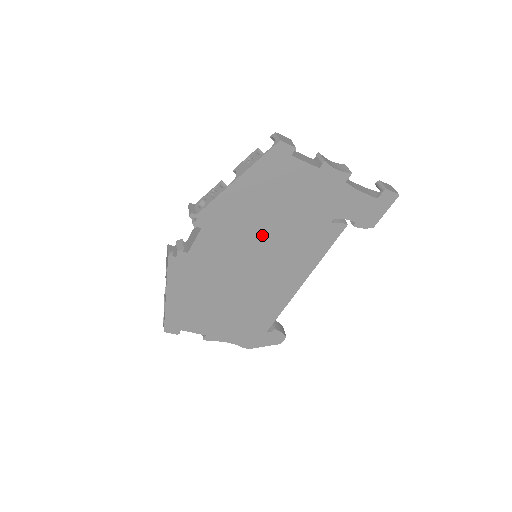
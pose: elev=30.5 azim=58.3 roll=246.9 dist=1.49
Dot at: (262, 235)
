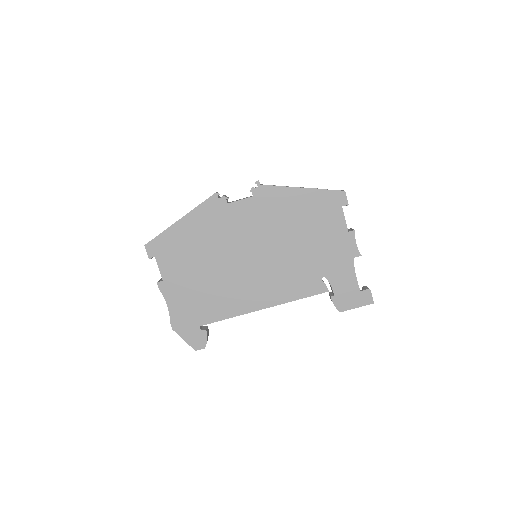
Dot at: (277, 241)
